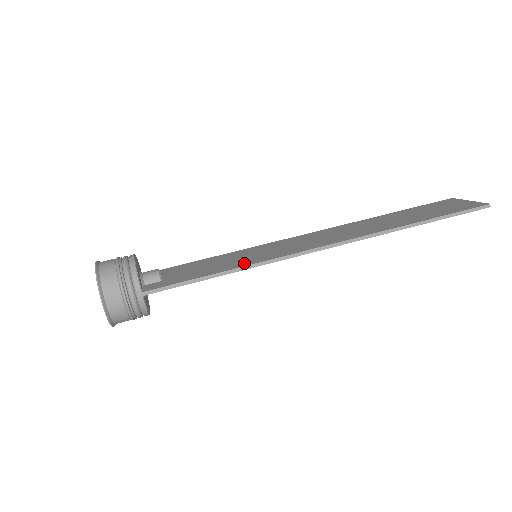
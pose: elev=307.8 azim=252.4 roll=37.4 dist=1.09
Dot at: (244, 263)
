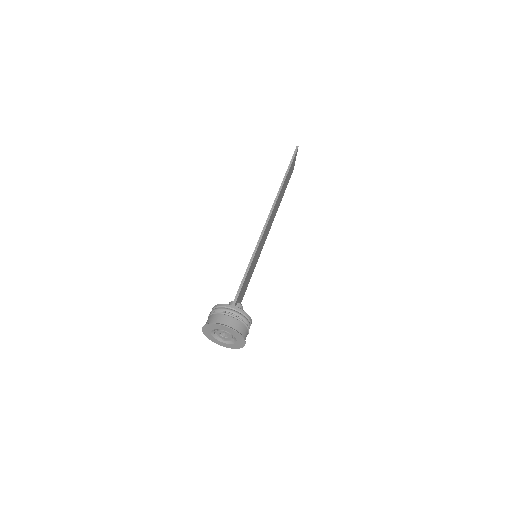
Dot at: occluded
